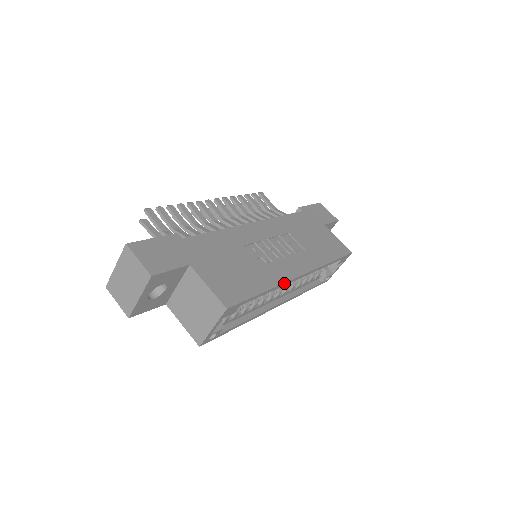
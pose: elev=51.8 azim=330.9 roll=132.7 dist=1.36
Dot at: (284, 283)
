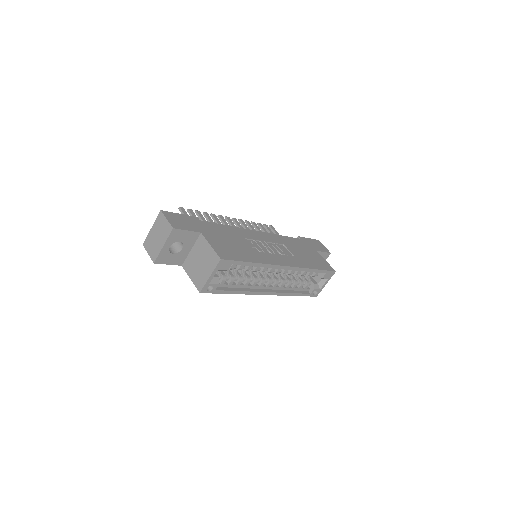
Dot at: (270, 265)
